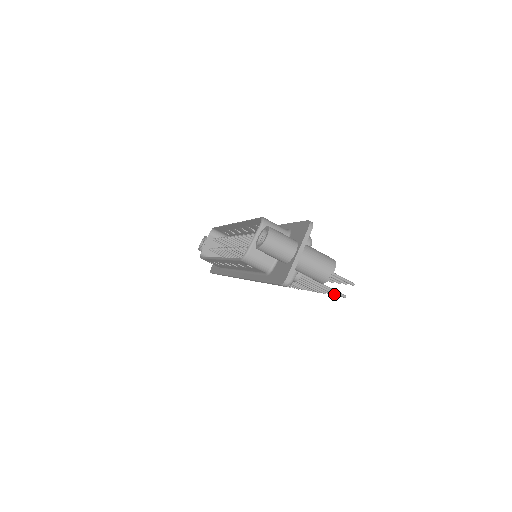
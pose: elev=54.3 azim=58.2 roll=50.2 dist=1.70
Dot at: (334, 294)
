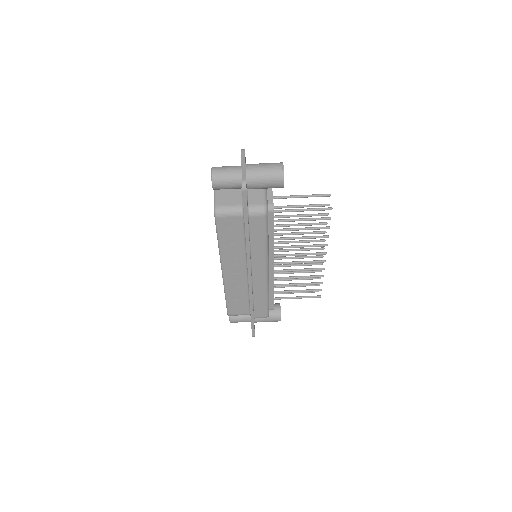
Dot at: (325, 219)
